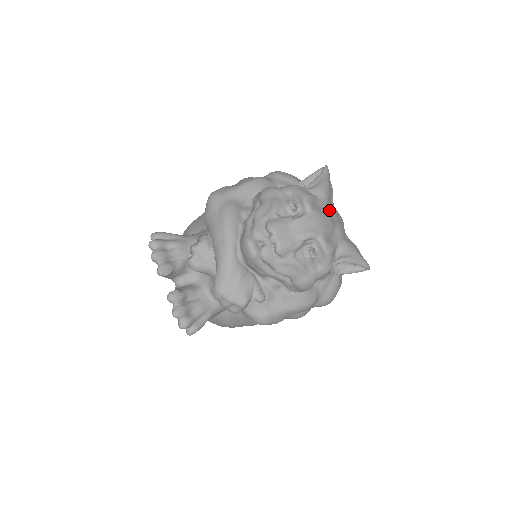
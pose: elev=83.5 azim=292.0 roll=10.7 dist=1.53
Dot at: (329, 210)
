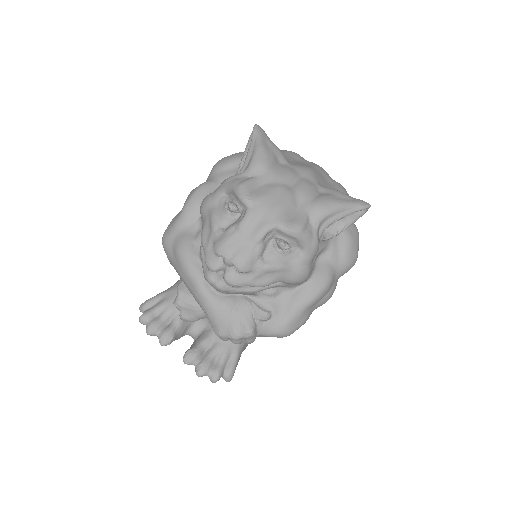
Dot at: (278, 180)
